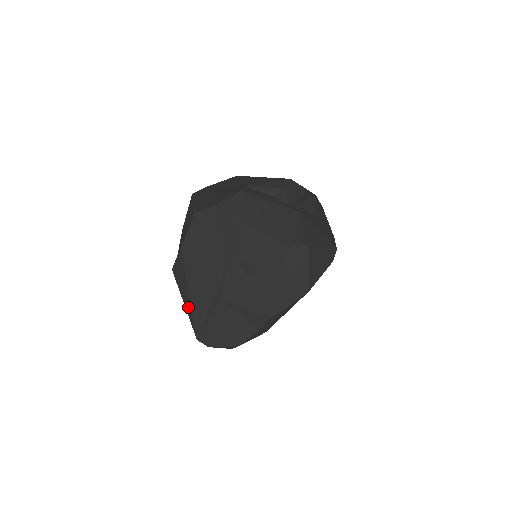
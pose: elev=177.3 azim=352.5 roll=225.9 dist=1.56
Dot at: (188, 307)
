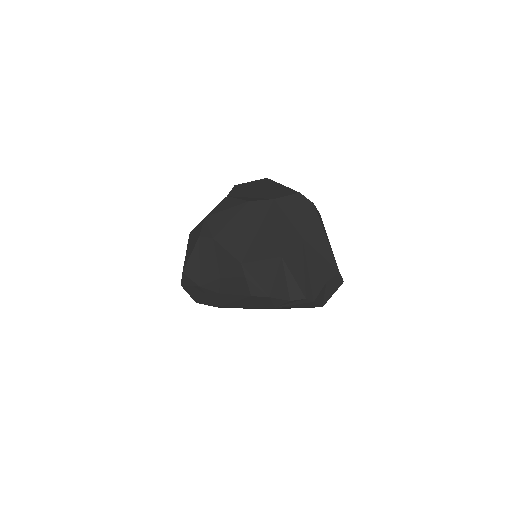
Dot at: (250, 236)
